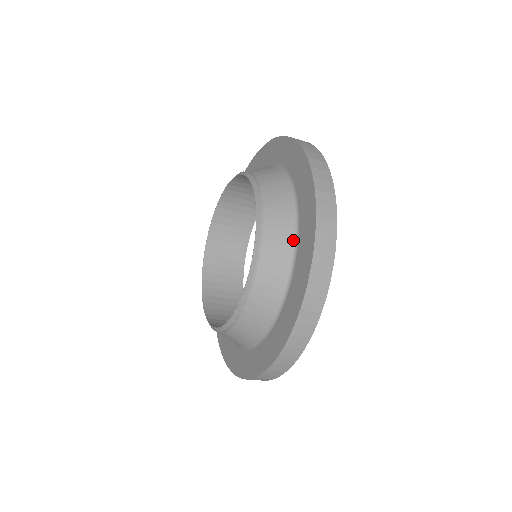
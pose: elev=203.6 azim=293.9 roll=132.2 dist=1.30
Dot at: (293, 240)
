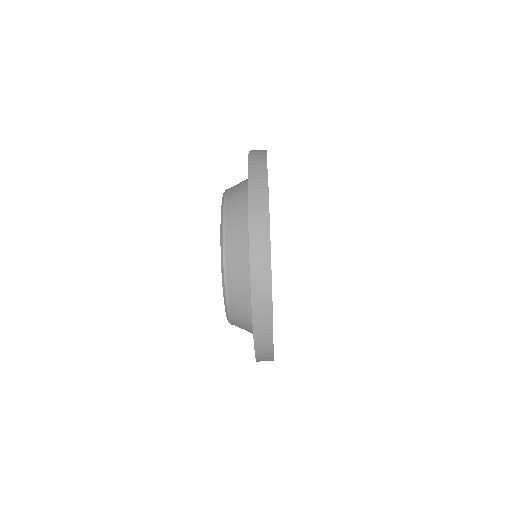
Dot at: (247, 187)
